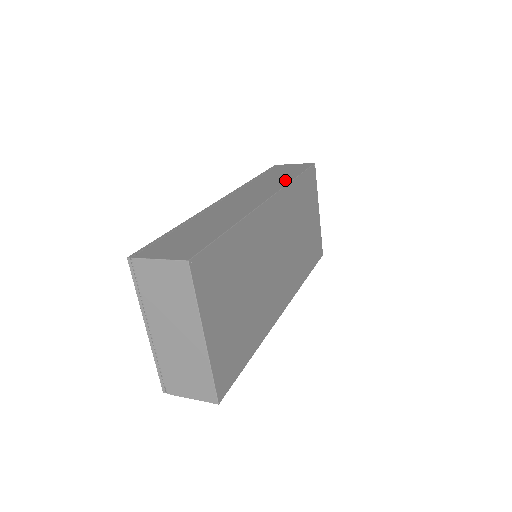
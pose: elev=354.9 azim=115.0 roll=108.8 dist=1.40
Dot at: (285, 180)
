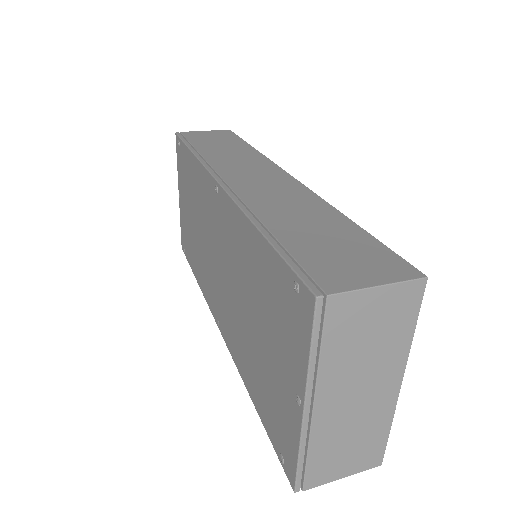
Dot at: (249, 151)
